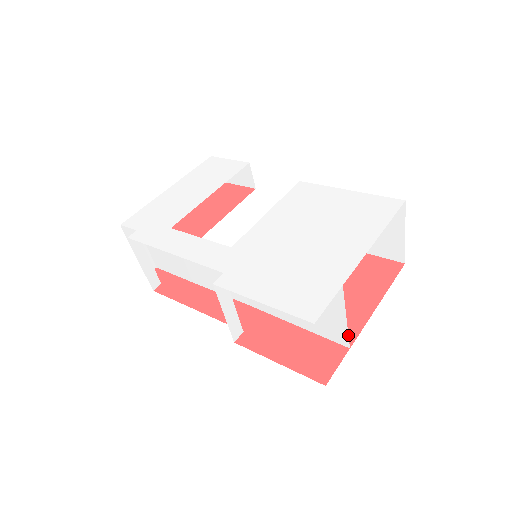
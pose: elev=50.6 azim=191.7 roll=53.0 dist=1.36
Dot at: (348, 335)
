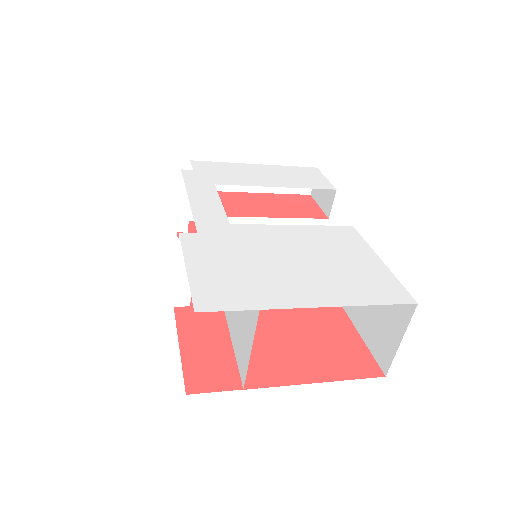
Dot at: (257, 379)
